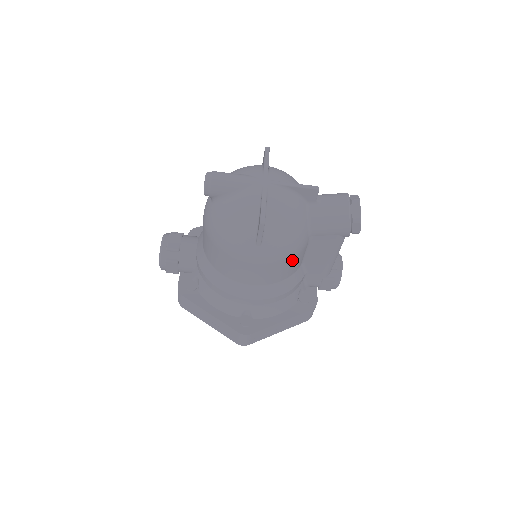
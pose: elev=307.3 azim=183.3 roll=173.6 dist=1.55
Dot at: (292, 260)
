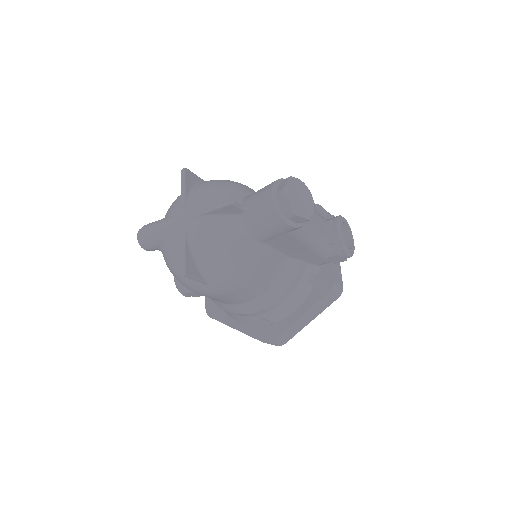
Dot at: (258, 274)
